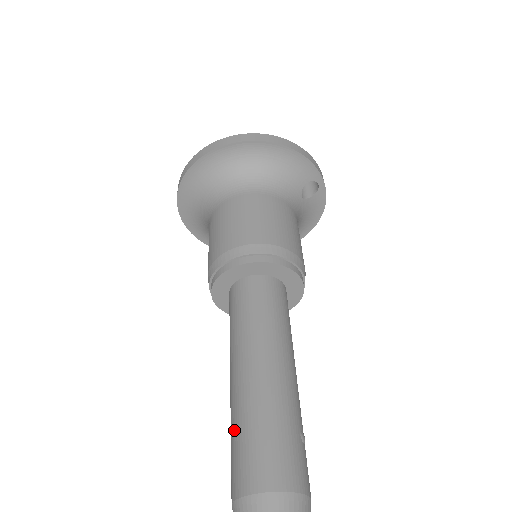
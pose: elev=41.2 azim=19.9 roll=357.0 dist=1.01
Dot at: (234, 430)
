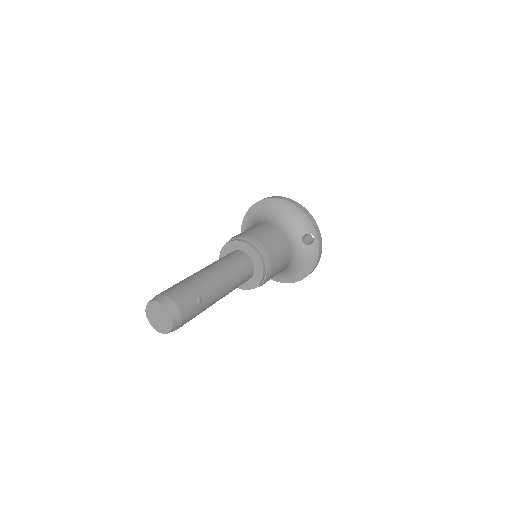
Dot at: occluded
